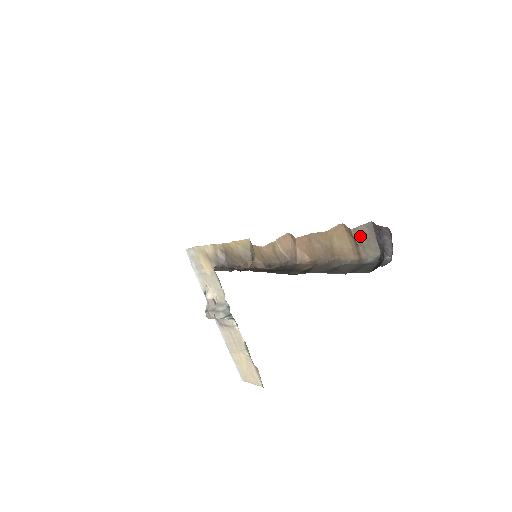
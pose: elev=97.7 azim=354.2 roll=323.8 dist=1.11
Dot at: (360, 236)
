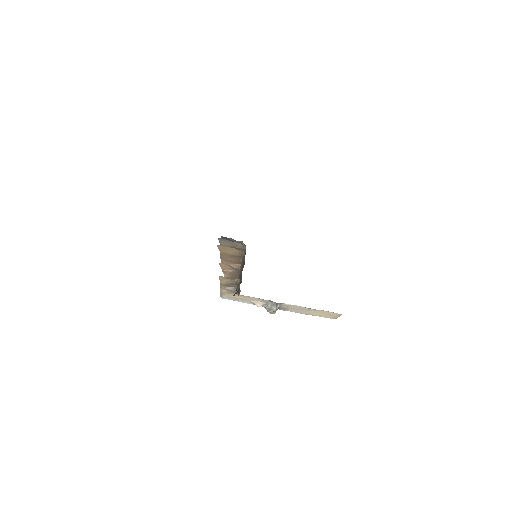
Dot at: (226, 245)
